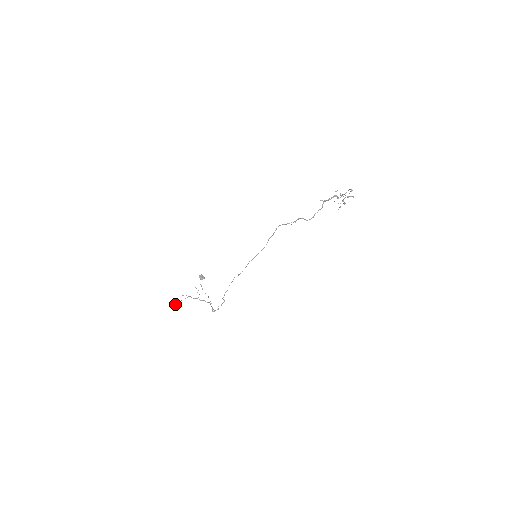
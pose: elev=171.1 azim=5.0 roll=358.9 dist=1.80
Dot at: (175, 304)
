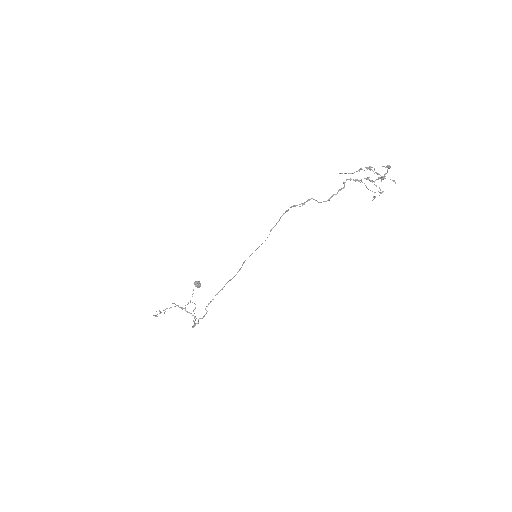
Dot at: (160, 312)
